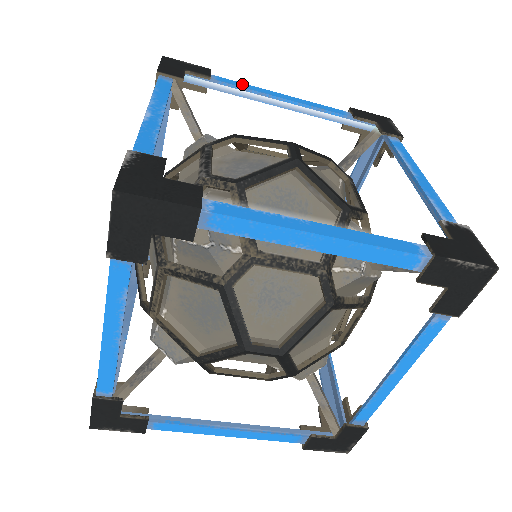
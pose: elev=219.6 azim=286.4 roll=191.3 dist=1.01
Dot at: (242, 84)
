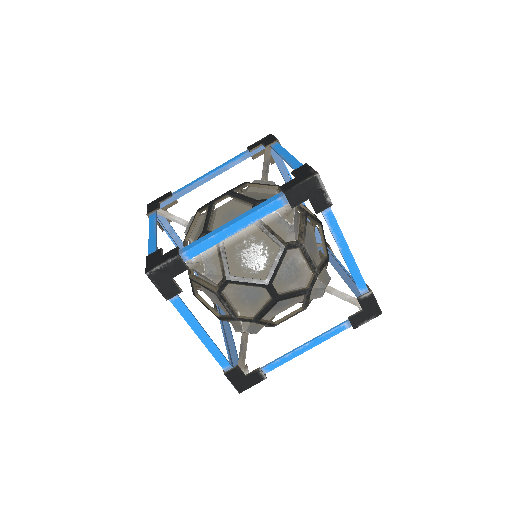
Dot at: occluded
